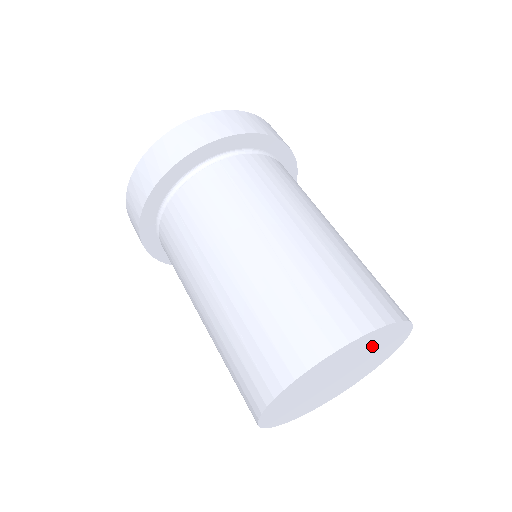
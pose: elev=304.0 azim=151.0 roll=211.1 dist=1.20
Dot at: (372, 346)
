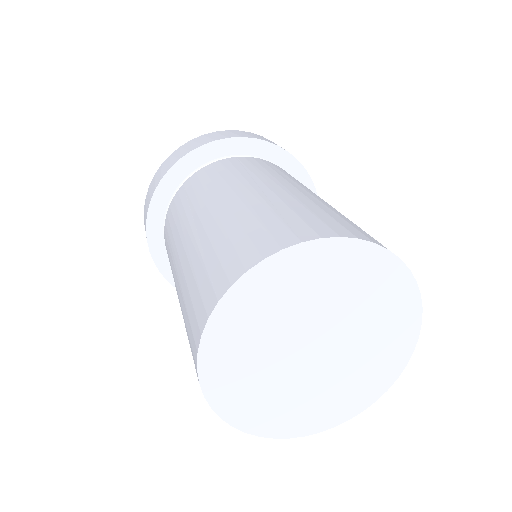
Dot at: (361, 295)
